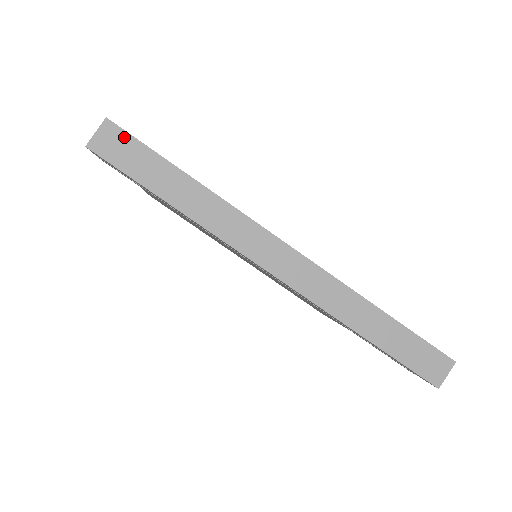
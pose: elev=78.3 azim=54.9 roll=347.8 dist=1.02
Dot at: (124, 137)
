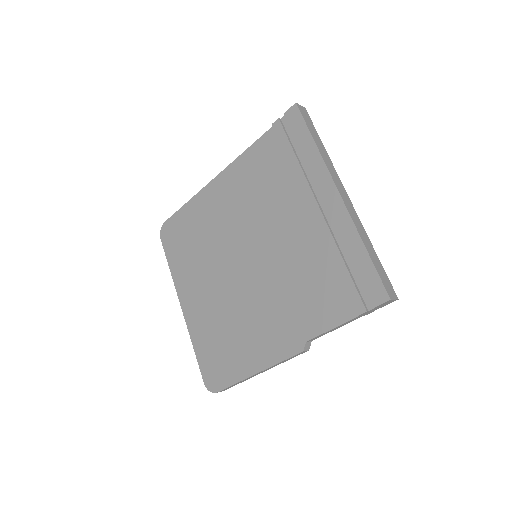
Dot at: (308, 116)
